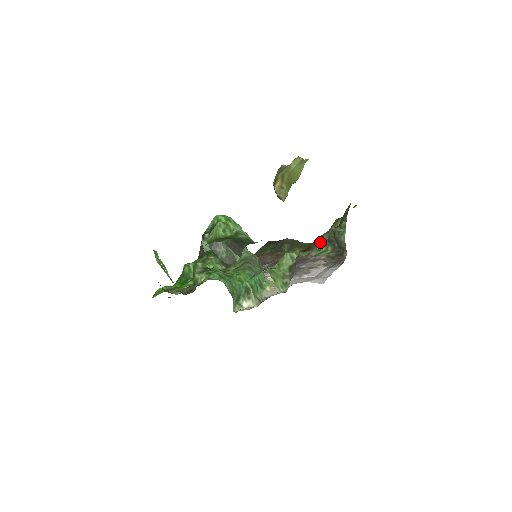
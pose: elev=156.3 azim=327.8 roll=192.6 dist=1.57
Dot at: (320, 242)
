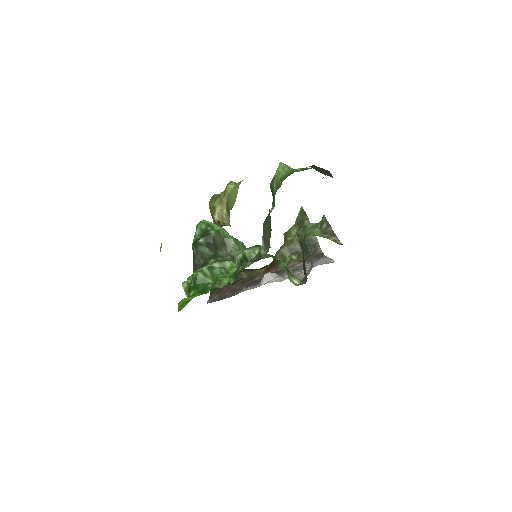
Dot at: (282, 255)
